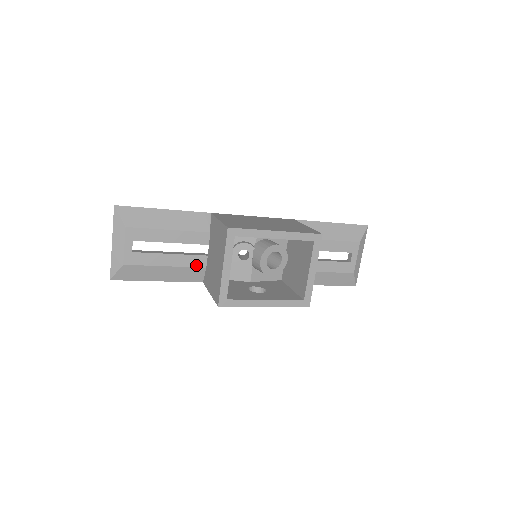
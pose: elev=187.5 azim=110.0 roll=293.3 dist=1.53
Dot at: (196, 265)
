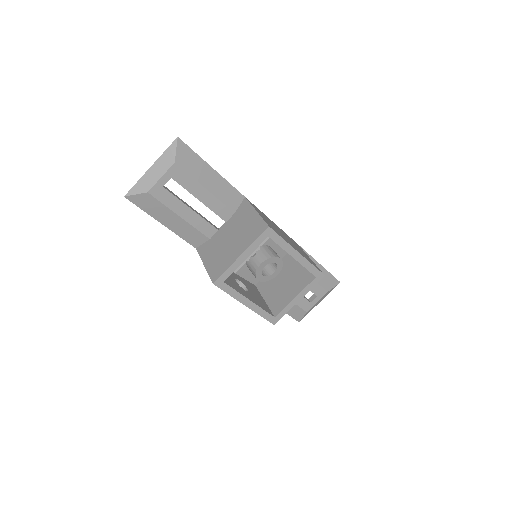
Dot at: (204, 232)
